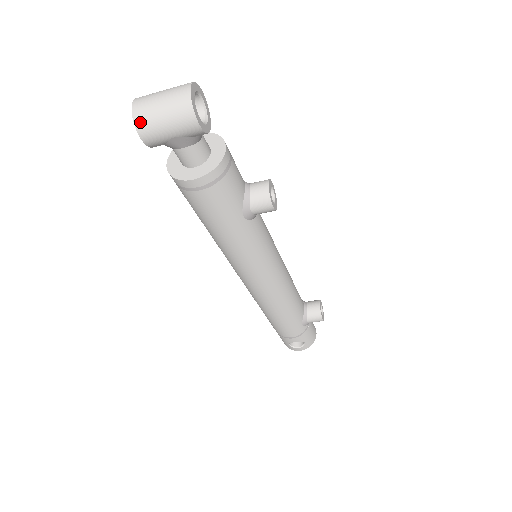
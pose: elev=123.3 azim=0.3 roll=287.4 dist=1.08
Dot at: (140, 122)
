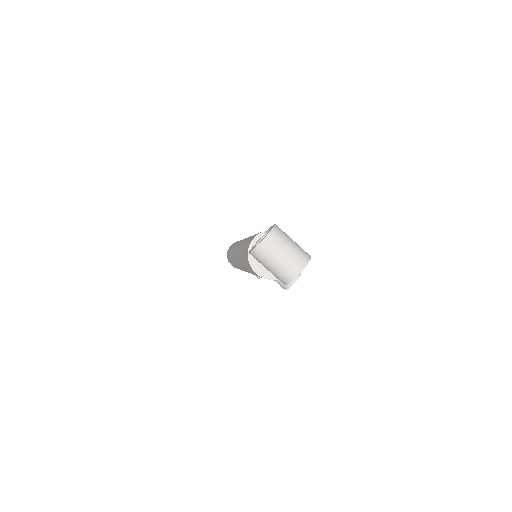
Dot at: (258, 253)
